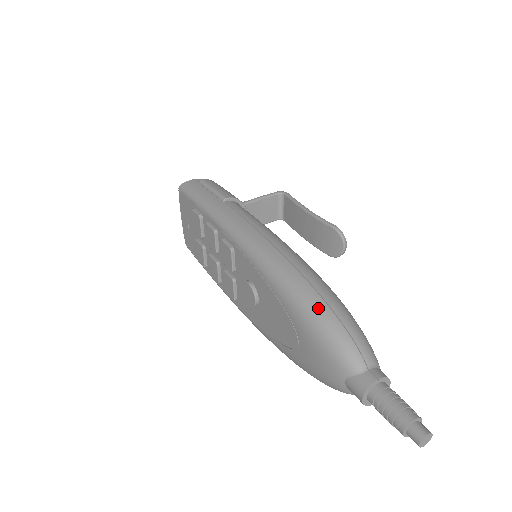
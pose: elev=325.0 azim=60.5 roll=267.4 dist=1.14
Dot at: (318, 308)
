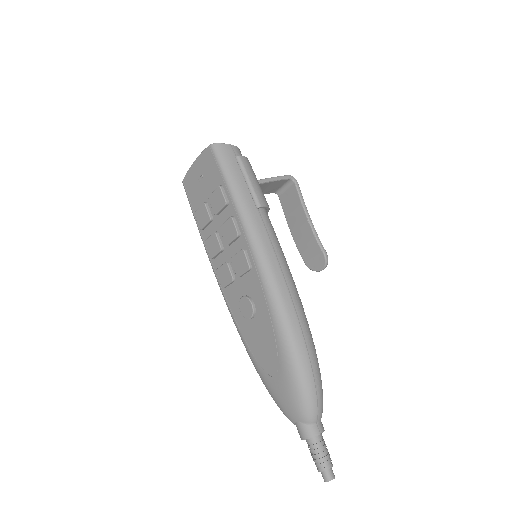
Dot at: (306, 373)
